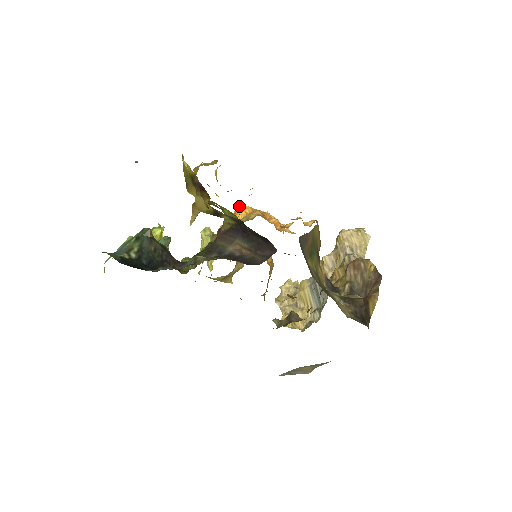
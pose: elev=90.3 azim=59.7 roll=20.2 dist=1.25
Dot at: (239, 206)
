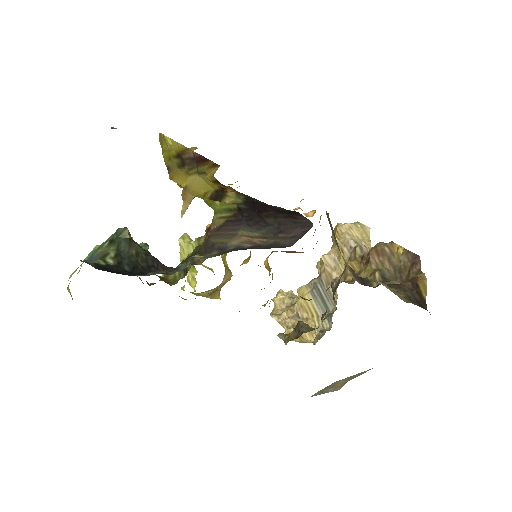
Dot at: occluded
